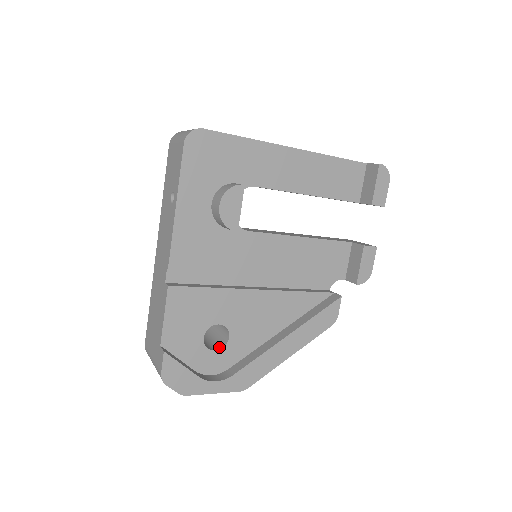
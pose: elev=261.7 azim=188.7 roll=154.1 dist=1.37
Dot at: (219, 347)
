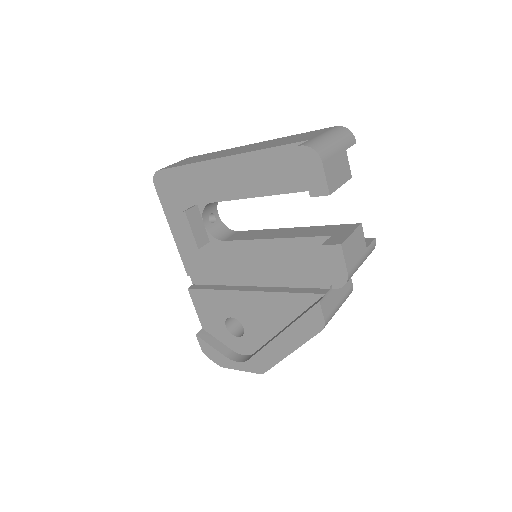
Dot at: (243, 334)
